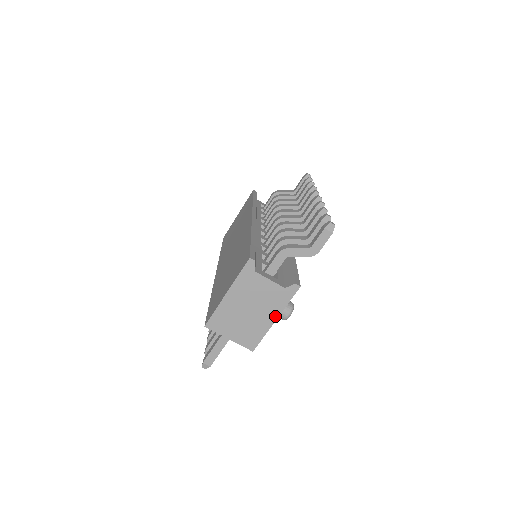
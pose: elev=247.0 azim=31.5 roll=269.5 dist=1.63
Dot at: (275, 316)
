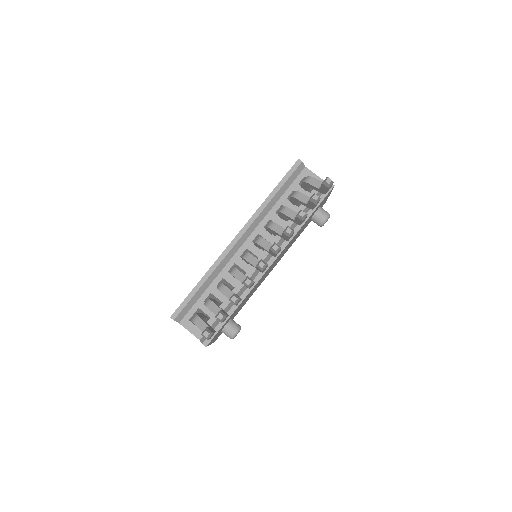
Dot at: occluded
